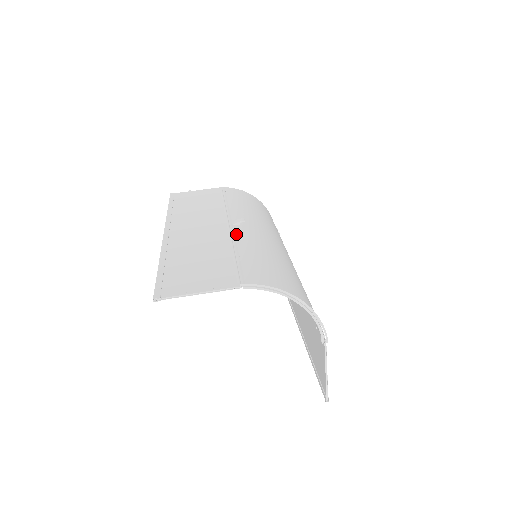
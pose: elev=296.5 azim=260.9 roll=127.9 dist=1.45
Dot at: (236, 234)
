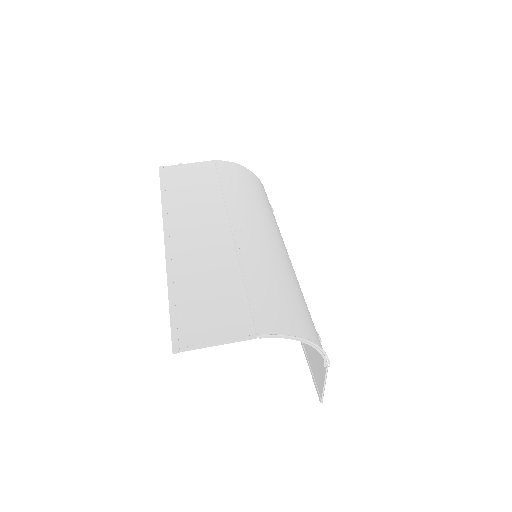
Dot at: (241, 248)
